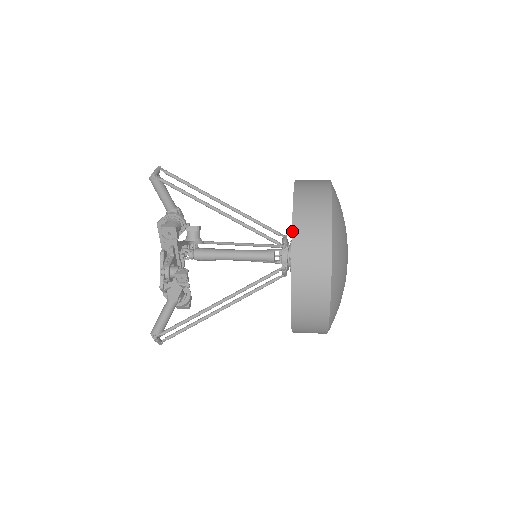
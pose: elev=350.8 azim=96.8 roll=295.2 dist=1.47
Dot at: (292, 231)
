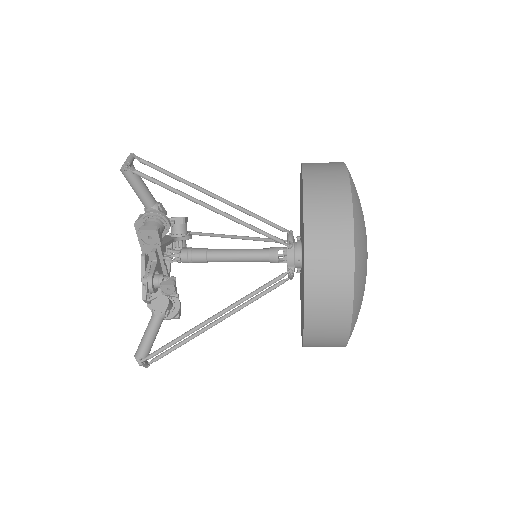
Dot at: (304, 235)
